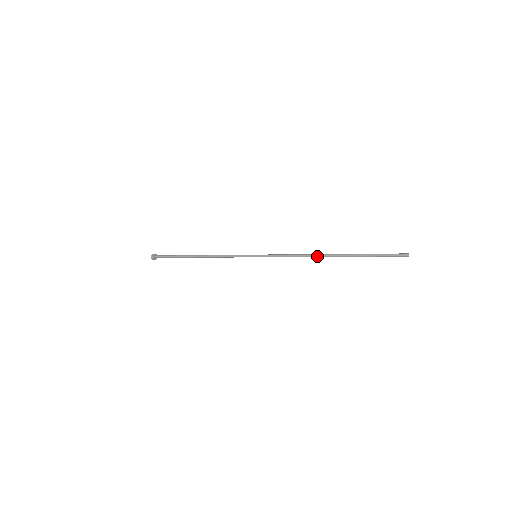
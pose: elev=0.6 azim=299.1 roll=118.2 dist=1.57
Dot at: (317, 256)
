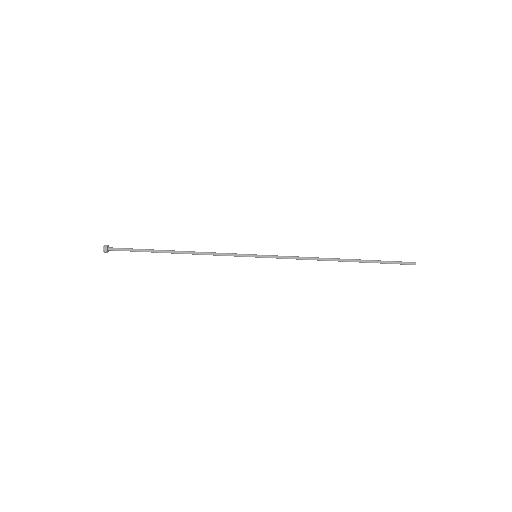
Dot at: (328, 259)
